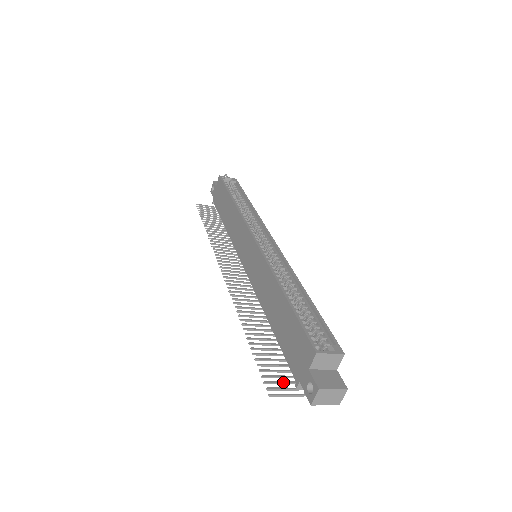
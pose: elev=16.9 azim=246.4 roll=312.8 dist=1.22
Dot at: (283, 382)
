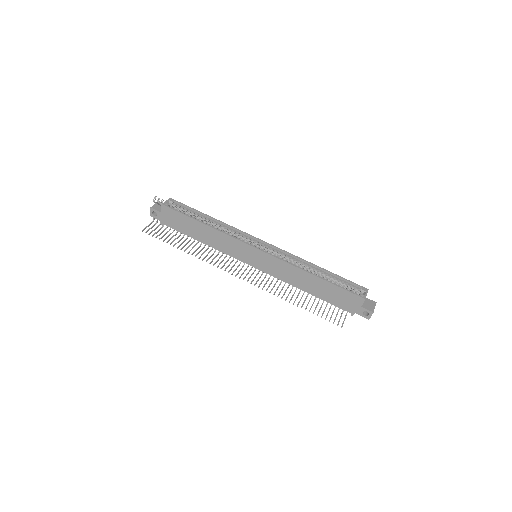
Dot at: (336, 316)
